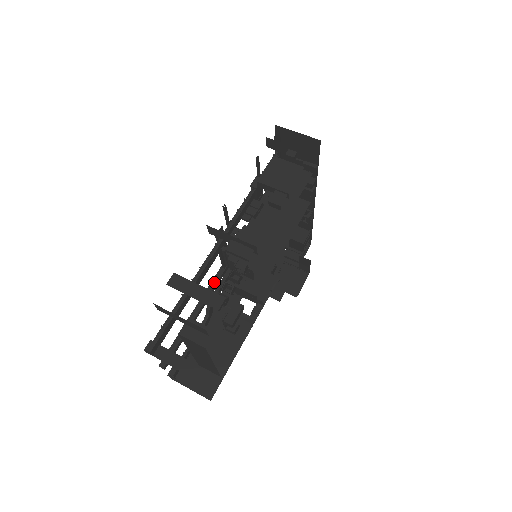
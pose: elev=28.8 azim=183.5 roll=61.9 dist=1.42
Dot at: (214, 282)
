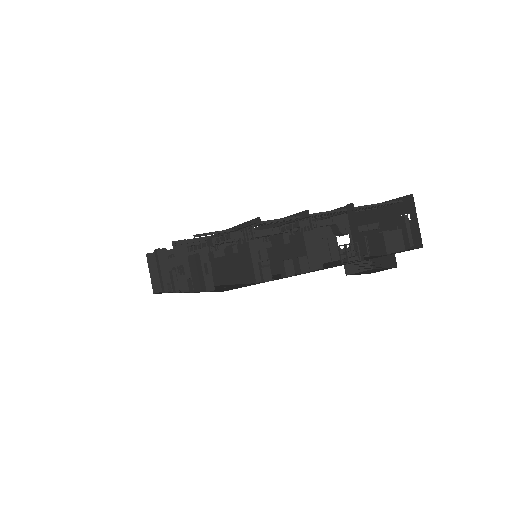
Dot at: occluded
